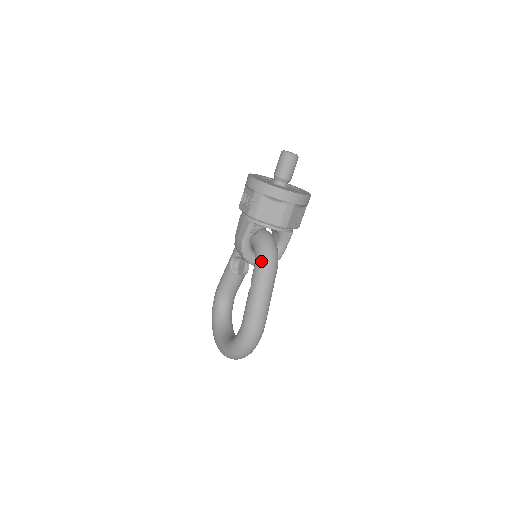
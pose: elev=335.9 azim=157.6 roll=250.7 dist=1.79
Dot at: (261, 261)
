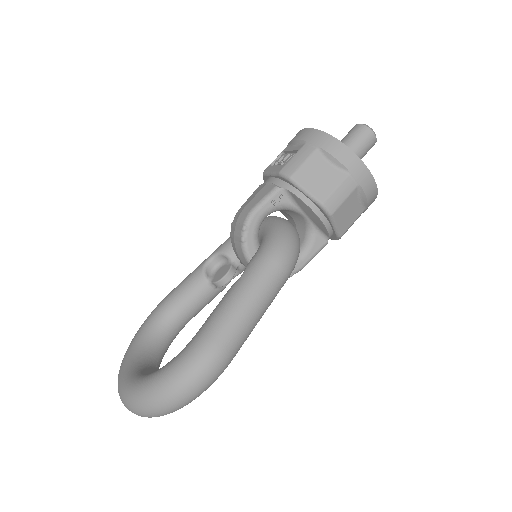
Dot at: (272, 246)
